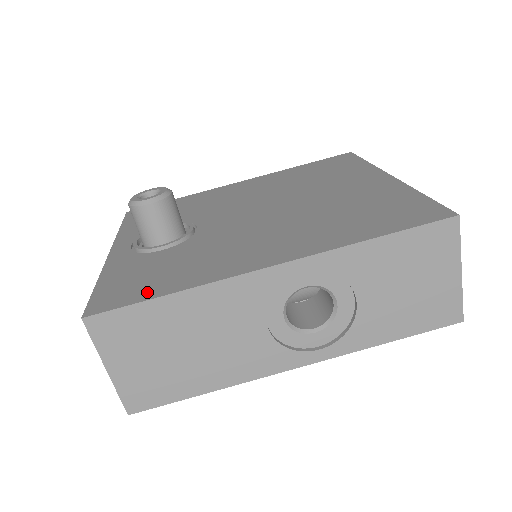
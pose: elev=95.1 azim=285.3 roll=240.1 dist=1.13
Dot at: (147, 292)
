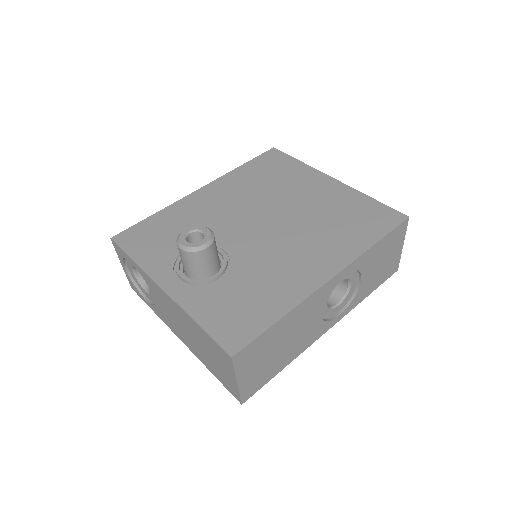
Dot at: (260, 321)
